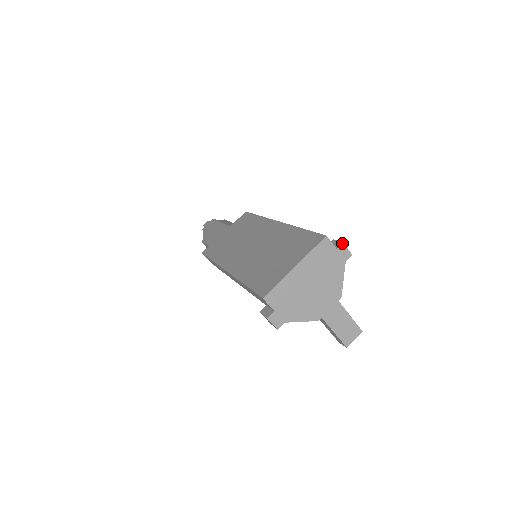
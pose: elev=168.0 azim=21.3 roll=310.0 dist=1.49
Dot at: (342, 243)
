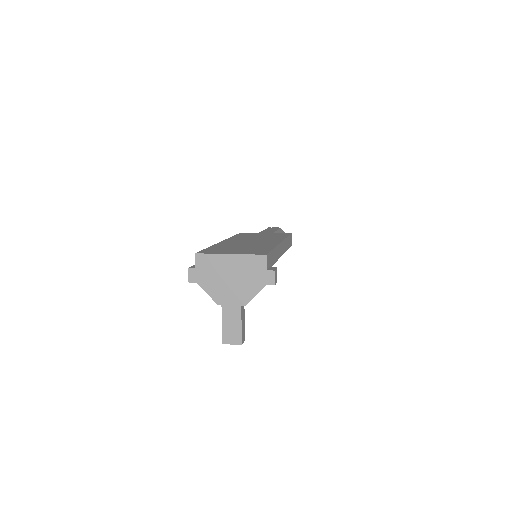
Dot at: (274, 270)
